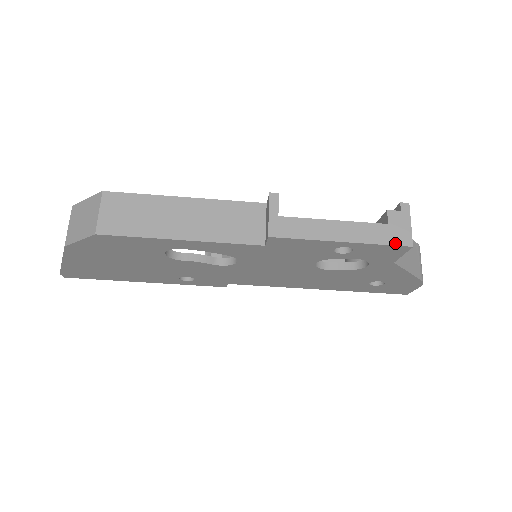
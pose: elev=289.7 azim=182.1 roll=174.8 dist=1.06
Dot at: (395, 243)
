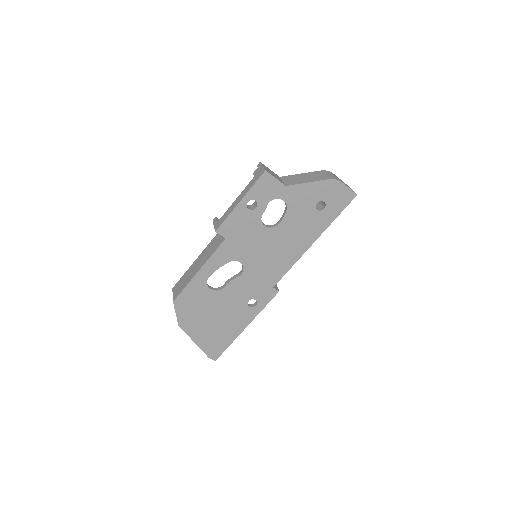
Dot at: (258, 178)
